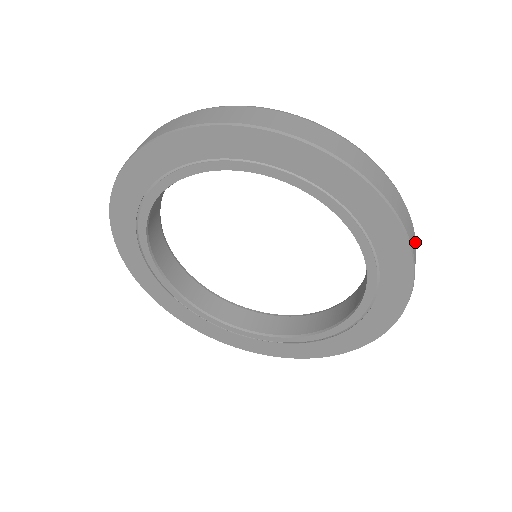
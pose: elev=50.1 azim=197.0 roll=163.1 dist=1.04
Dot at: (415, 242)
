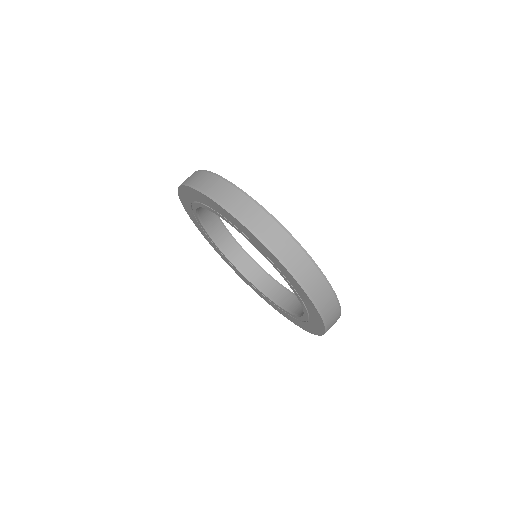
Dot at: occluded
